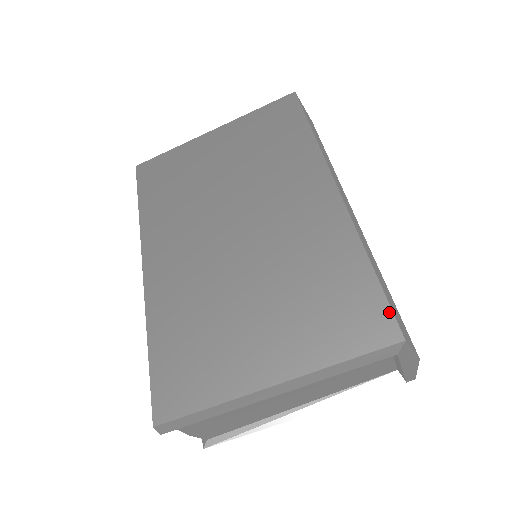
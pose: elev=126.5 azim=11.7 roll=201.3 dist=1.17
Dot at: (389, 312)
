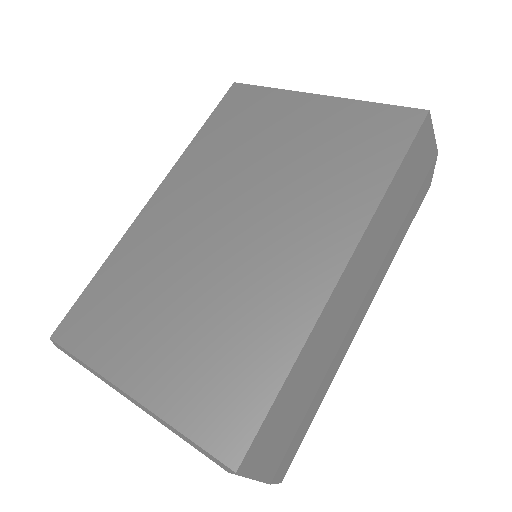
Dot at: (252, 434)
